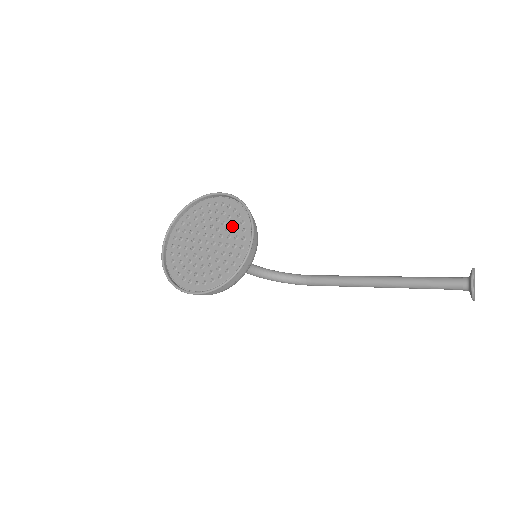
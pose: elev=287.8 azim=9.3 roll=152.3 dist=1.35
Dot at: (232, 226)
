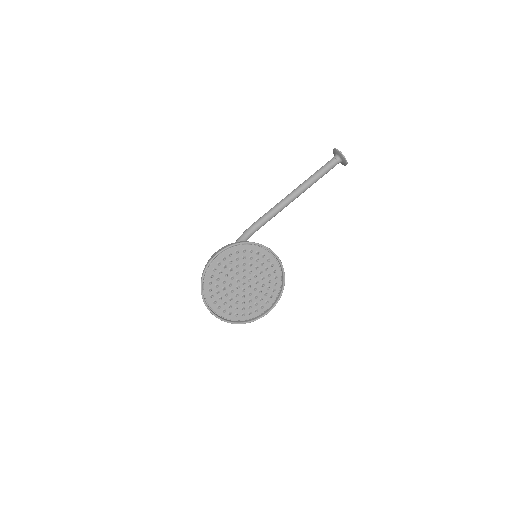
Dot at: (253, 261)
